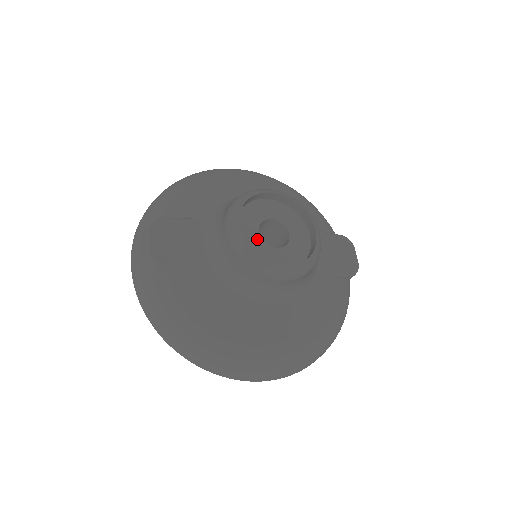
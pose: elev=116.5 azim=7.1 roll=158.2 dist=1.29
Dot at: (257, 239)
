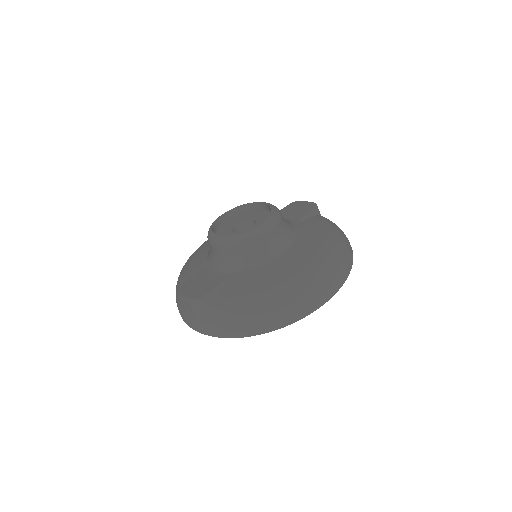
Dot at: occluded
